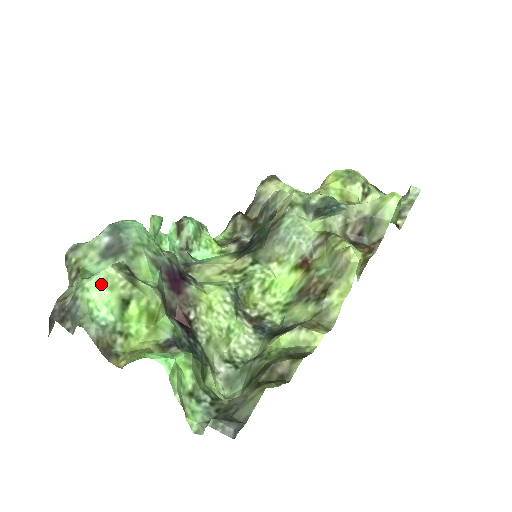
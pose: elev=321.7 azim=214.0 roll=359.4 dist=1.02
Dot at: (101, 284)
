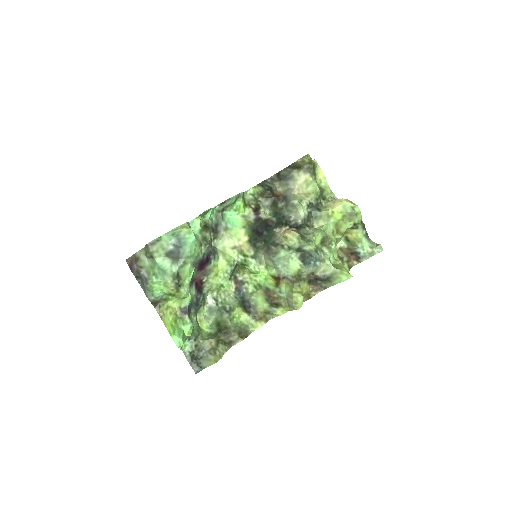
Dot at: (162, 284)
